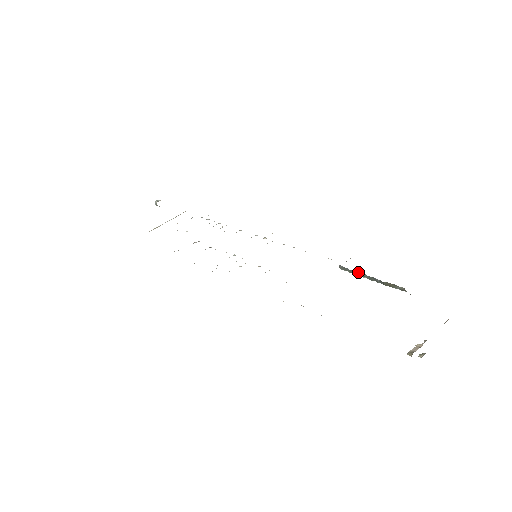
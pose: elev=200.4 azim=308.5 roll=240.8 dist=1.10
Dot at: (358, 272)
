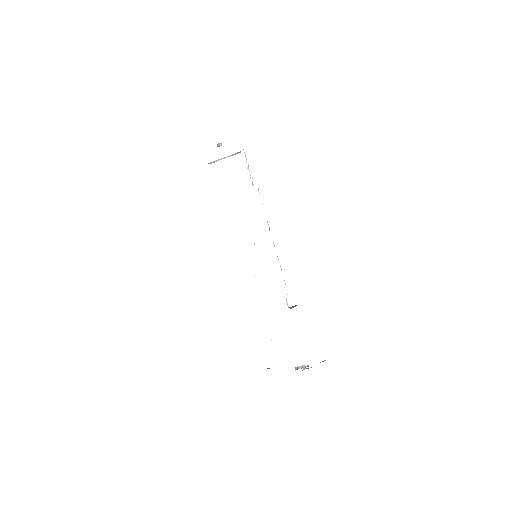
Dot at: occluded
